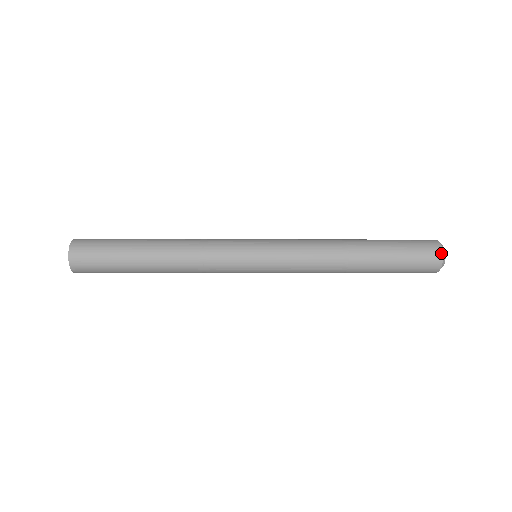
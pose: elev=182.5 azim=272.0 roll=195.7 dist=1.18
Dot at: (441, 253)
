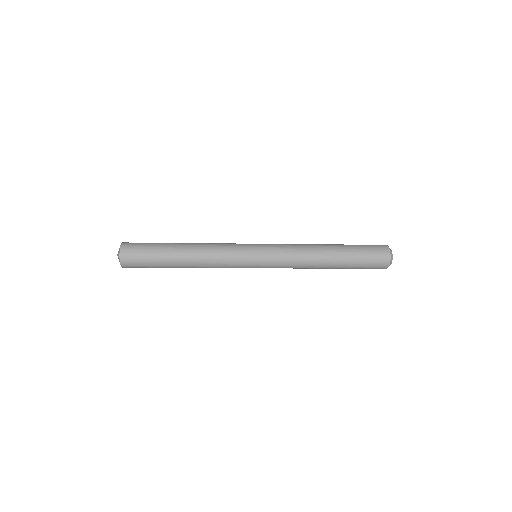
Dot at: (389, 255)
